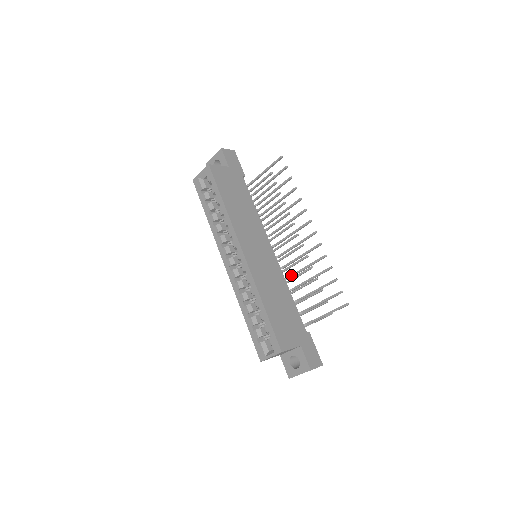
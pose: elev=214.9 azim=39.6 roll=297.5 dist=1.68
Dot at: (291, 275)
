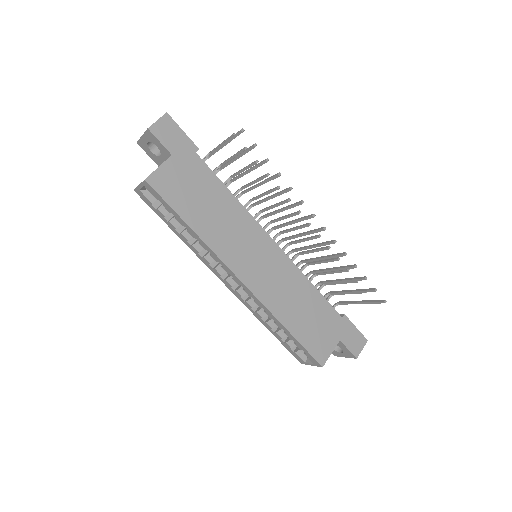
Dot at: (306, 261)
